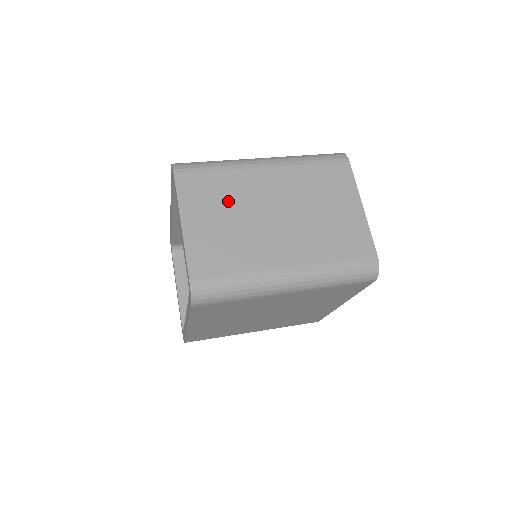
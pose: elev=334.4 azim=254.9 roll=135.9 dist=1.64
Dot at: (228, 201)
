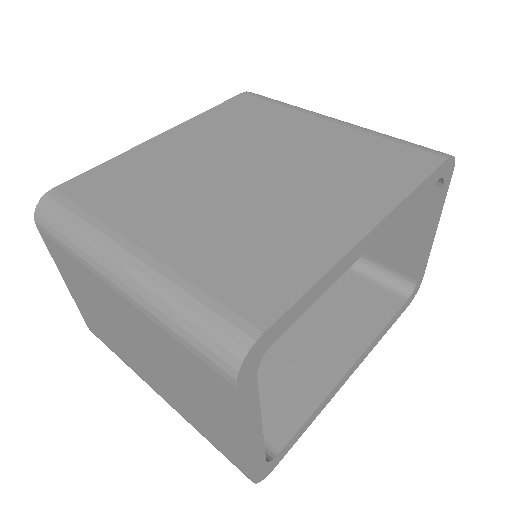
Dot at: (92, 295)
